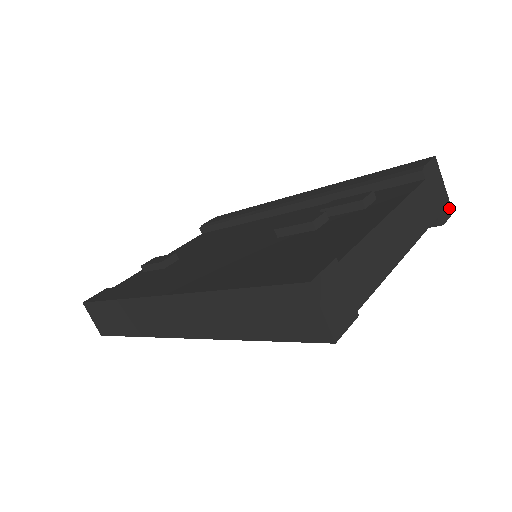
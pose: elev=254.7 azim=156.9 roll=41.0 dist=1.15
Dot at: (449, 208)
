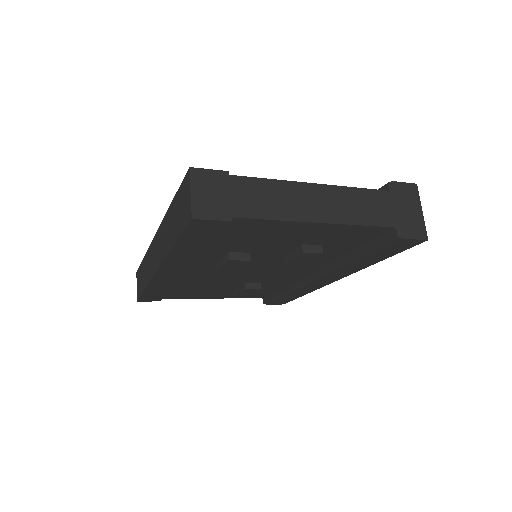
Dot at: (422, 232)
